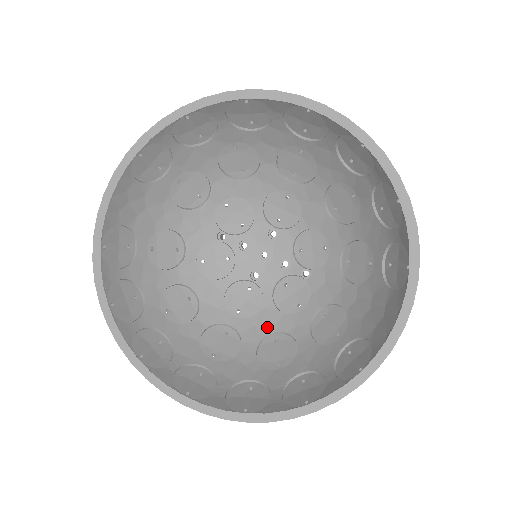
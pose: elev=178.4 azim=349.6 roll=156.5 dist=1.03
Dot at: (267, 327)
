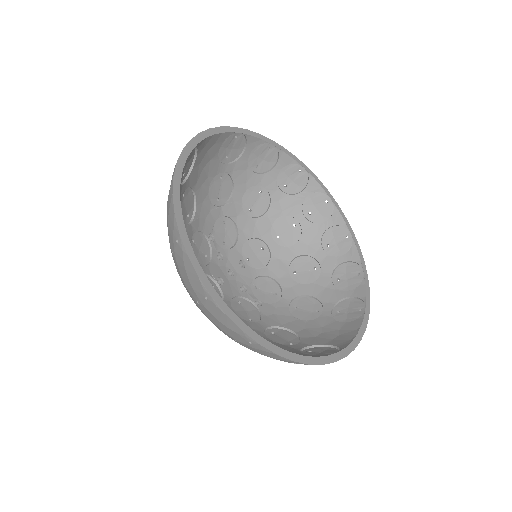
Dot at: occluded
